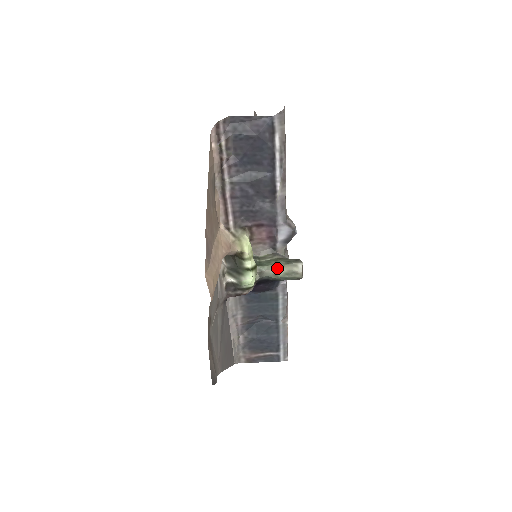
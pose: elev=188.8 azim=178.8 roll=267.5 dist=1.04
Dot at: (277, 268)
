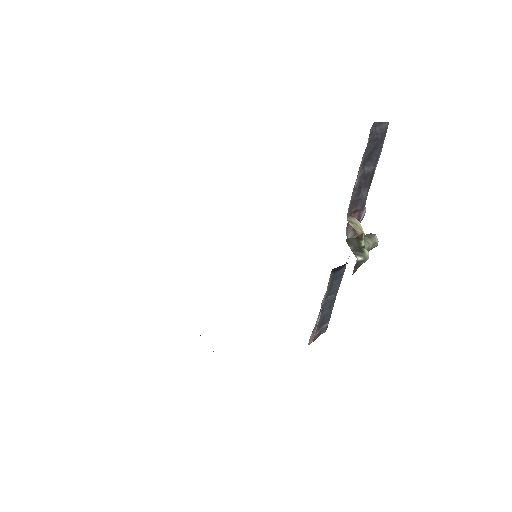
Dot at: (369, 242)
